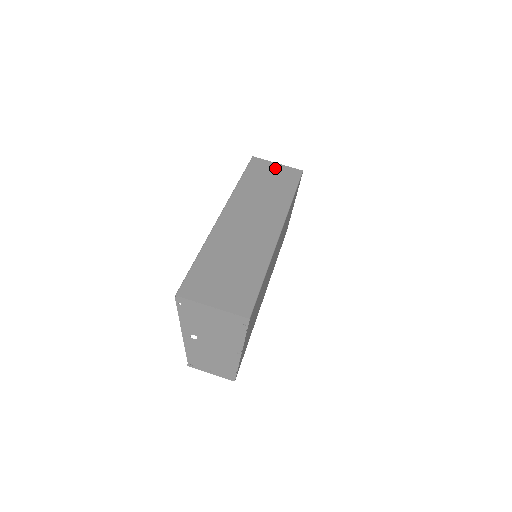
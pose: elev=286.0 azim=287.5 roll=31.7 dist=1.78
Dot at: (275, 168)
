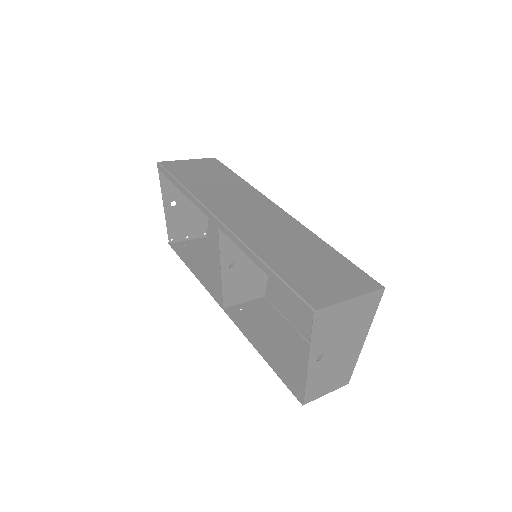
Dot at: (193, 164)
